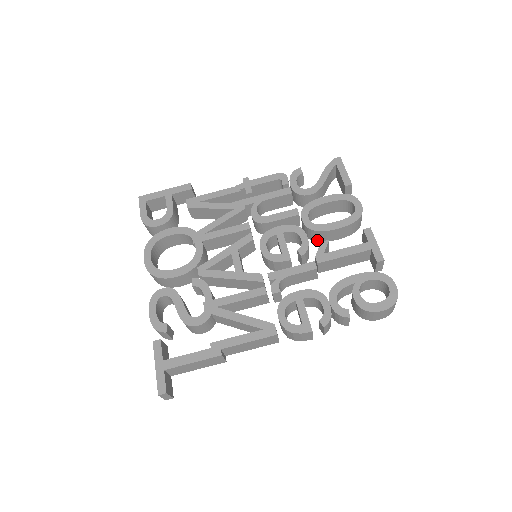
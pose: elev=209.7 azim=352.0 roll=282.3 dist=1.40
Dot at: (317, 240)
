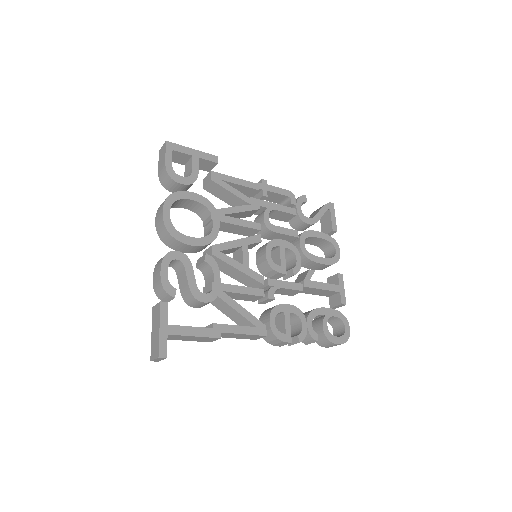
Dot at: occluded
